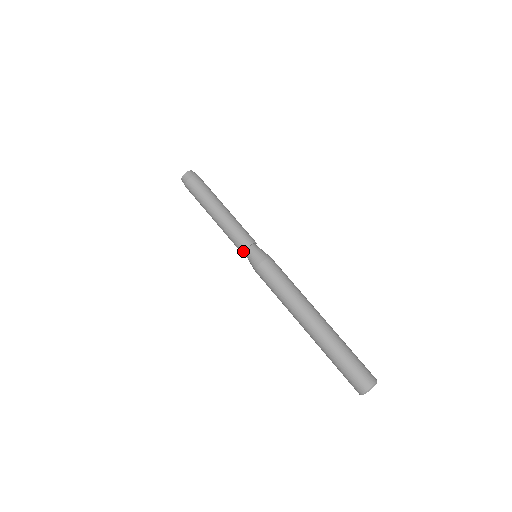
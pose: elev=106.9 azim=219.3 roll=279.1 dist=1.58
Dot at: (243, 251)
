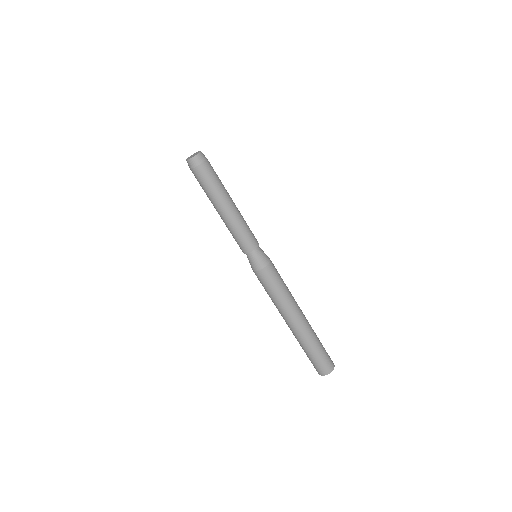
Dot at: (248, 252)
